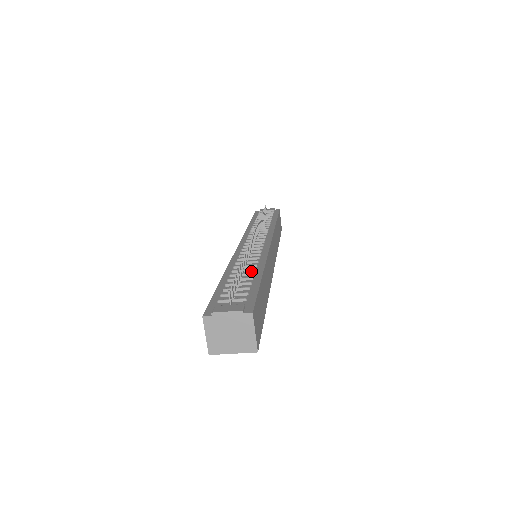
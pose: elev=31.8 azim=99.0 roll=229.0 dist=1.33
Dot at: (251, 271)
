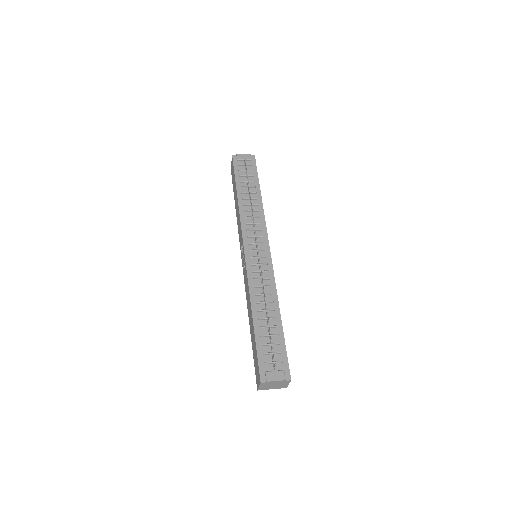
Dot at: (271, 311)
